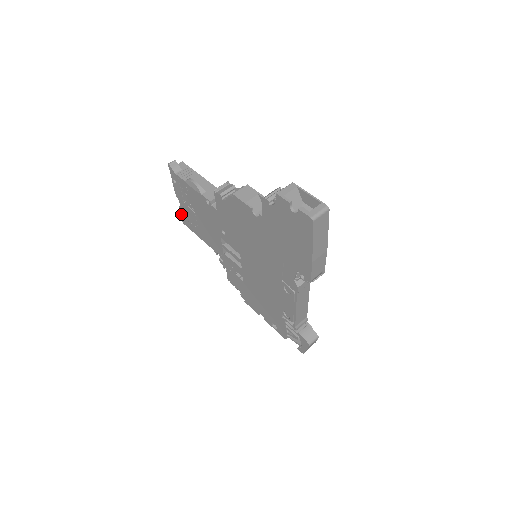
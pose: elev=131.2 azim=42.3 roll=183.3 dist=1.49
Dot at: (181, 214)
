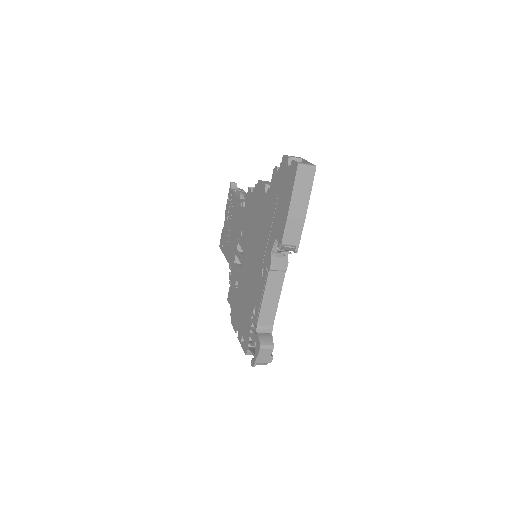
Dot at: (221, 236)
